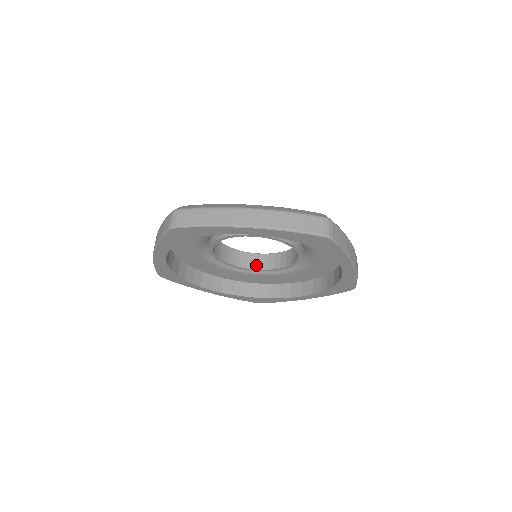
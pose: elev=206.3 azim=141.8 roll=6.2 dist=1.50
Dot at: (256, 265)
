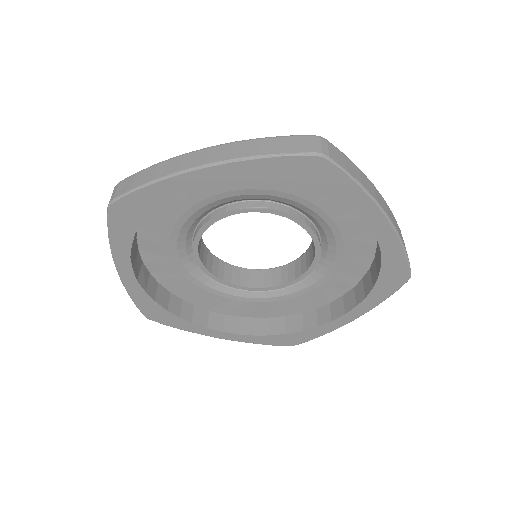
Dot at: (211, 267)
